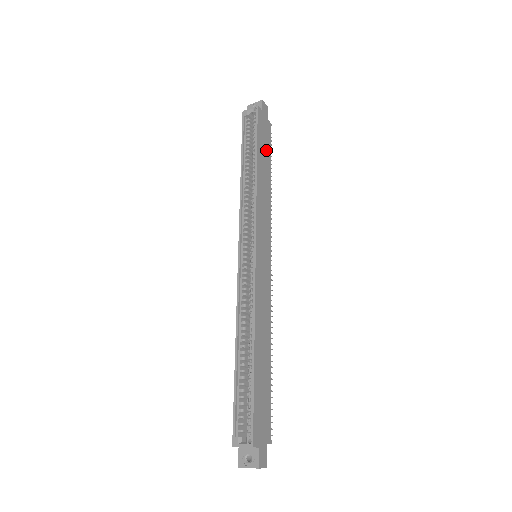
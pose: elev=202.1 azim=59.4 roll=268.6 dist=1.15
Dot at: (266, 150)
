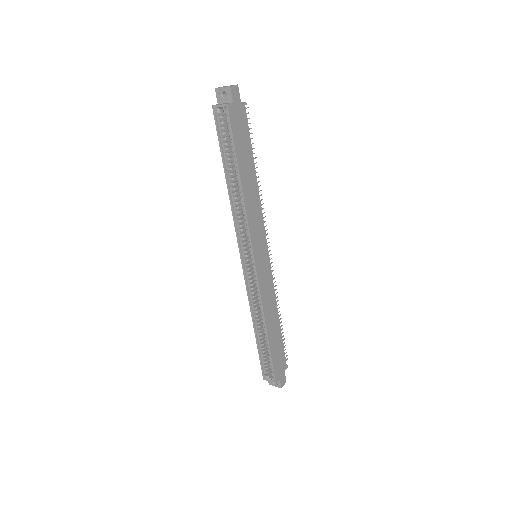
Dot at: (246, 148)
